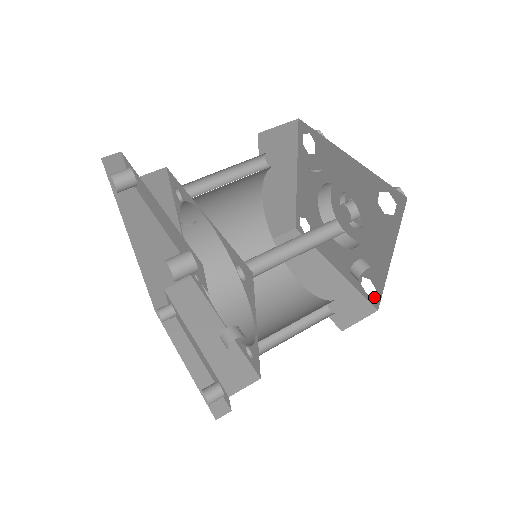
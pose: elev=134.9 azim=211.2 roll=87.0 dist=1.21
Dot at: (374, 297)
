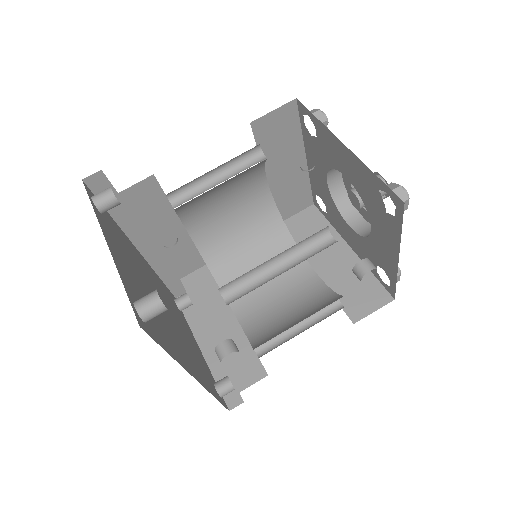
Dot at: (389, 287)
